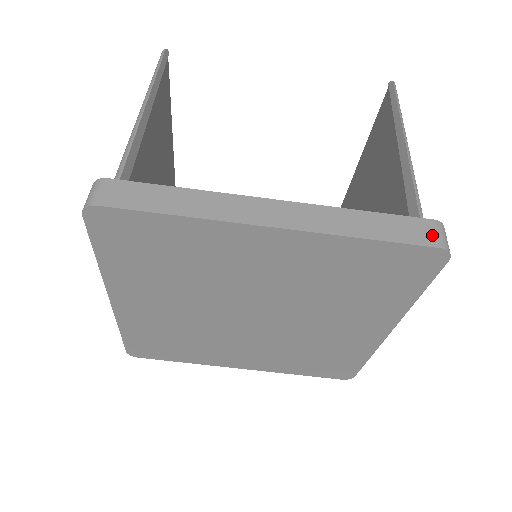
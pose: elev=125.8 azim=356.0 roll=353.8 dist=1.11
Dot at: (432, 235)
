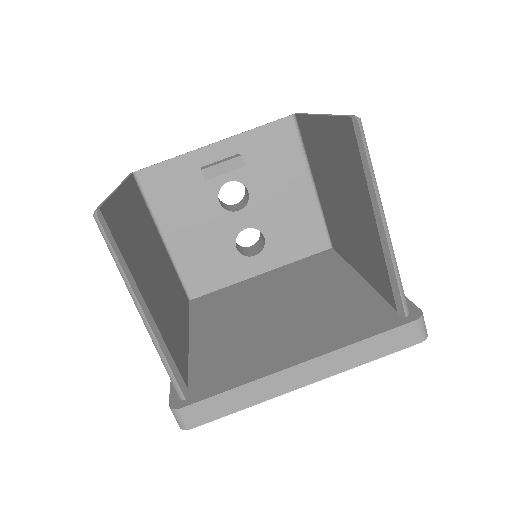
Dot at: (415, 335)
